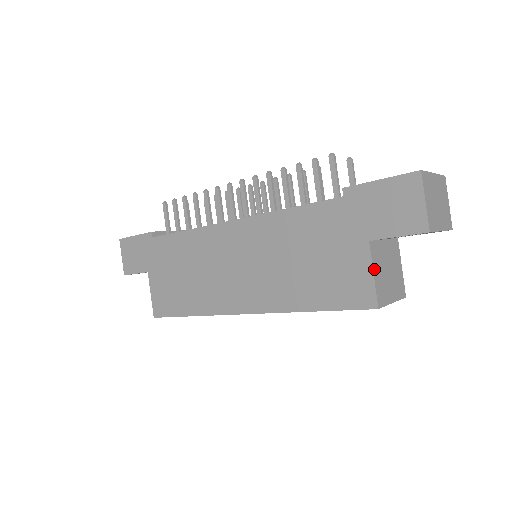
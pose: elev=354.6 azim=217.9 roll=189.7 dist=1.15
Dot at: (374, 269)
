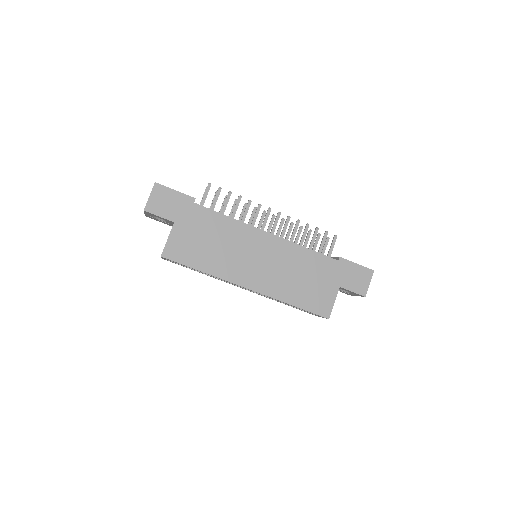
Dot at: occluded
